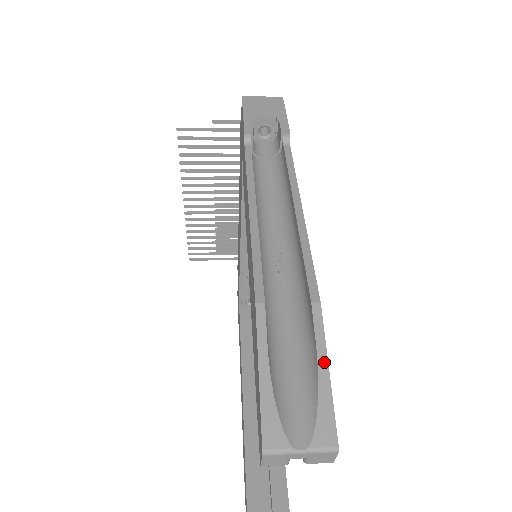
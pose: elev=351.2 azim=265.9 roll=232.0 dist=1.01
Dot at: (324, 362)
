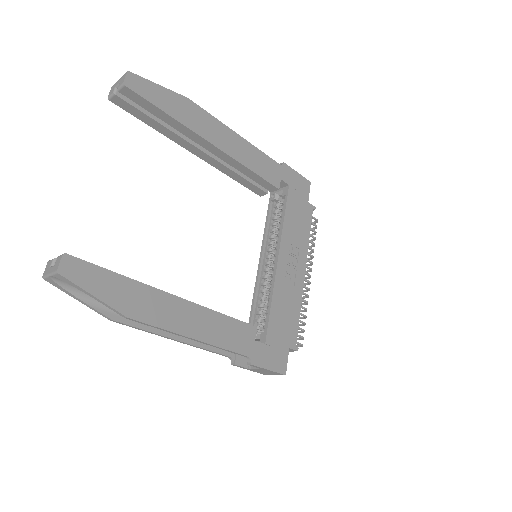
Dot at: (162, 87)
